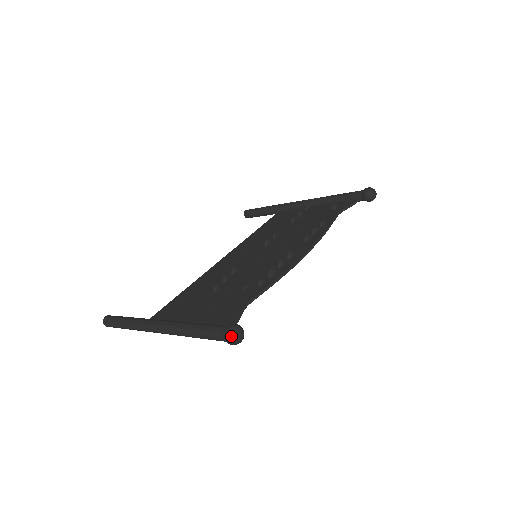
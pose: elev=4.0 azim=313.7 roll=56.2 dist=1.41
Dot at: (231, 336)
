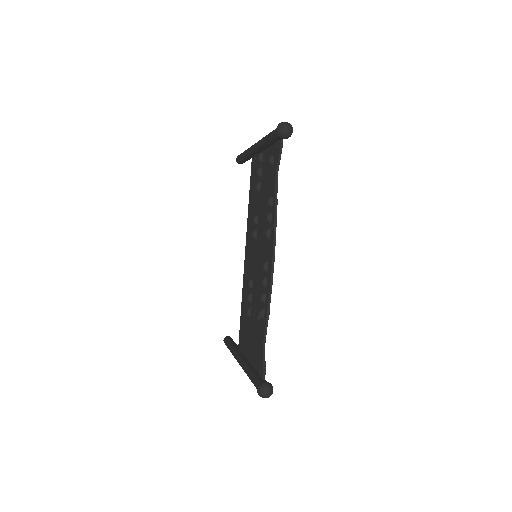
Dot at: (262, 397)
